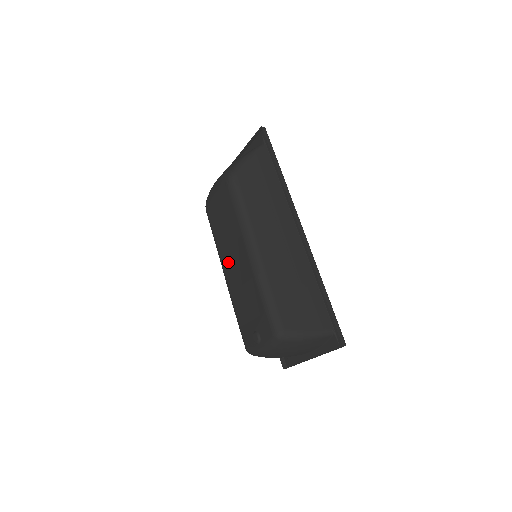
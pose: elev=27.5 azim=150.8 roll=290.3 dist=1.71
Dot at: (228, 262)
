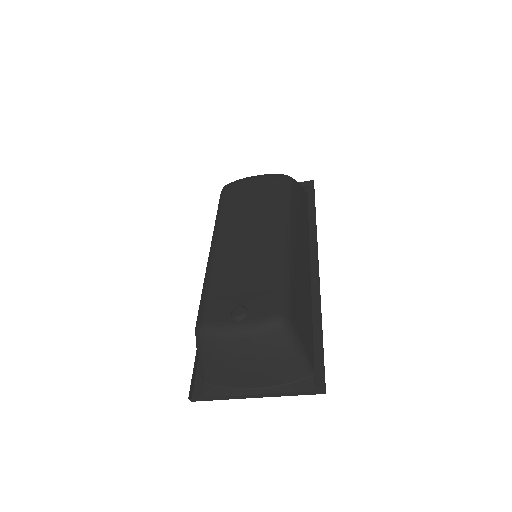
Dot at: (234, 234)
